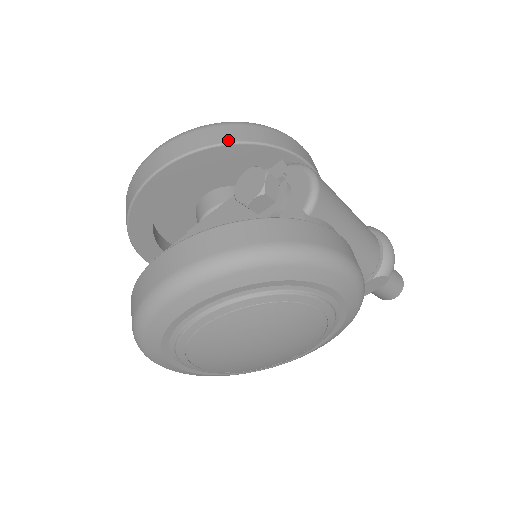
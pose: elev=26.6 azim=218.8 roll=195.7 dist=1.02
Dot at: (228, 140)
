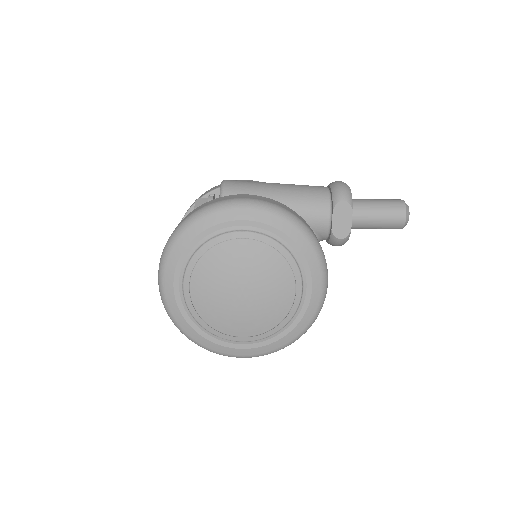
Dot at: (191, 206)
